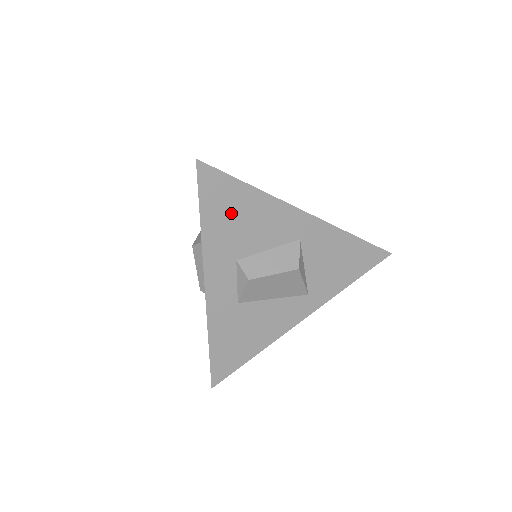
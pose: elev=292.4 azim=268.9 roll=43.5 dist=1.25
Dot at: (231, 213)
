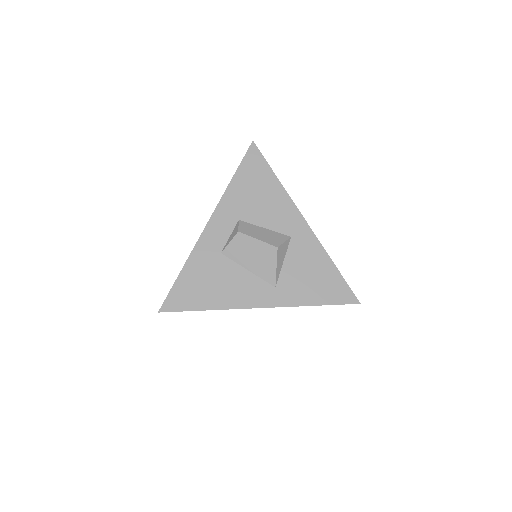
Dot at: (254, 186)
